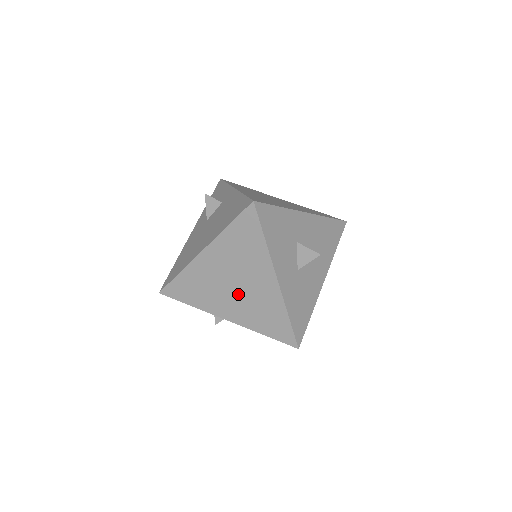
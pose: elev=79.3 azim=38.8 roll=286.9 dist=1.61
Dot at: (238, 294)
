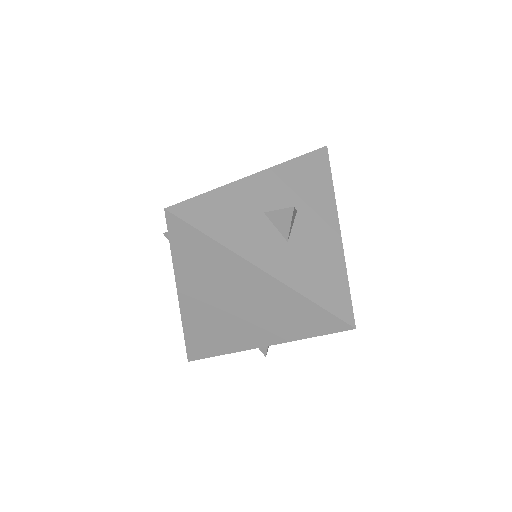
Dot at: (246, 313)
